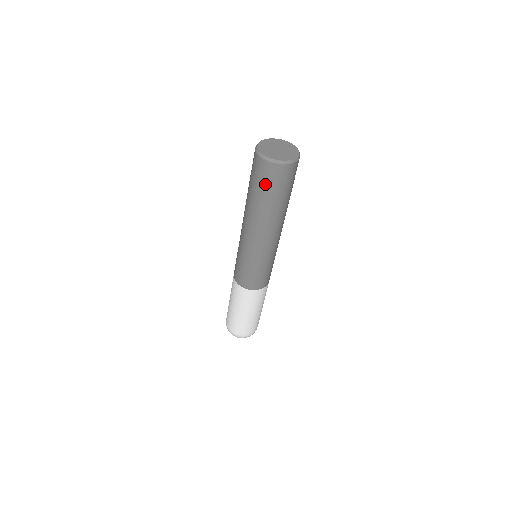
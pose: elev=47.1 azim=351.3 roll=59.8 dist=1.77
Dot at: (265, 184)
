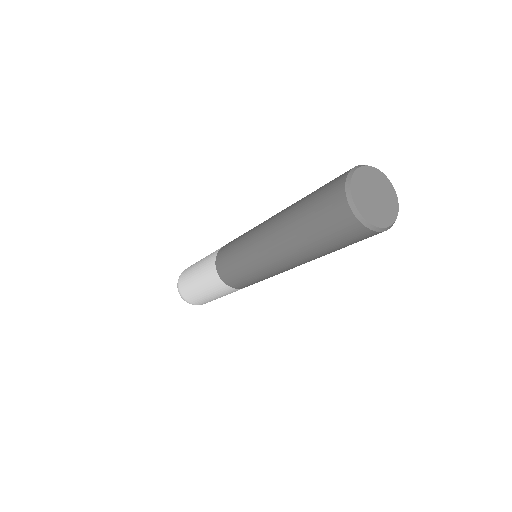
Dot at: (324, 224)
